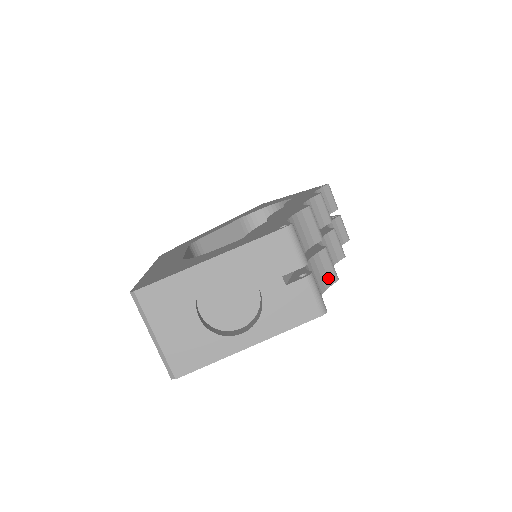
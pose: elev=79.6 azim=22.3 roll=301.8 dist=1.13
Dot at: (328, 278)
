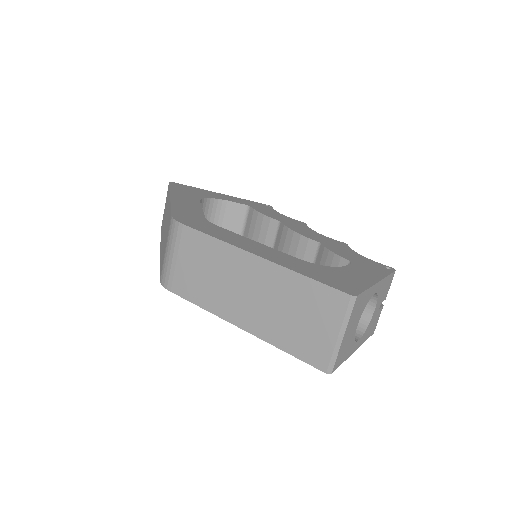
Dot at: occluded
